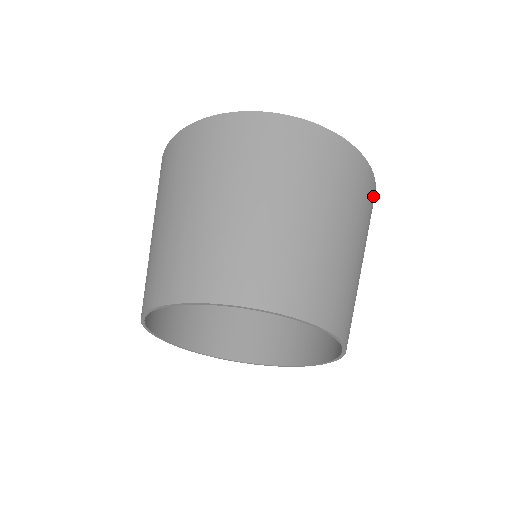
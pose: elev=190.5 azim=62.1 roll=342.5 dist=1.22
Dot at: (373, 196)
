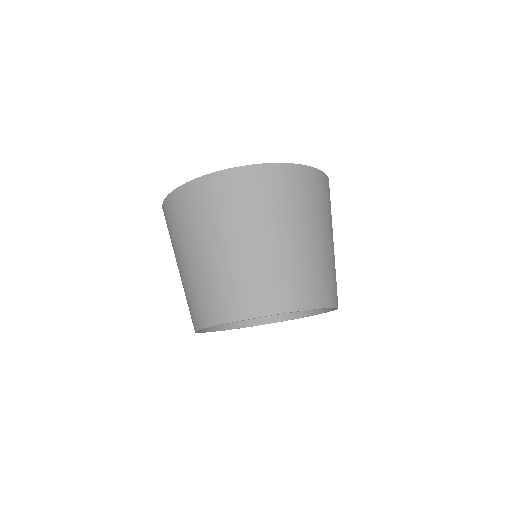
Dot at: (329, 189)
